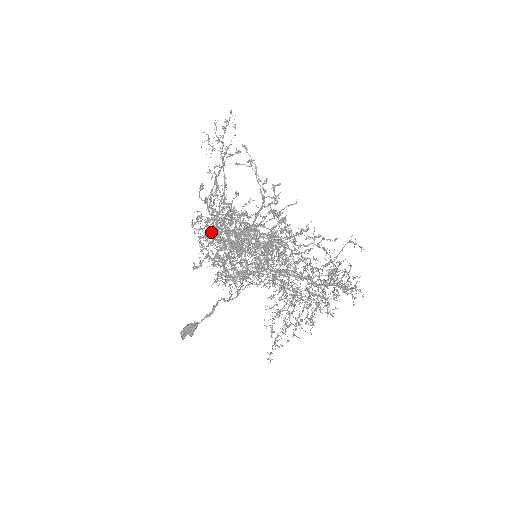
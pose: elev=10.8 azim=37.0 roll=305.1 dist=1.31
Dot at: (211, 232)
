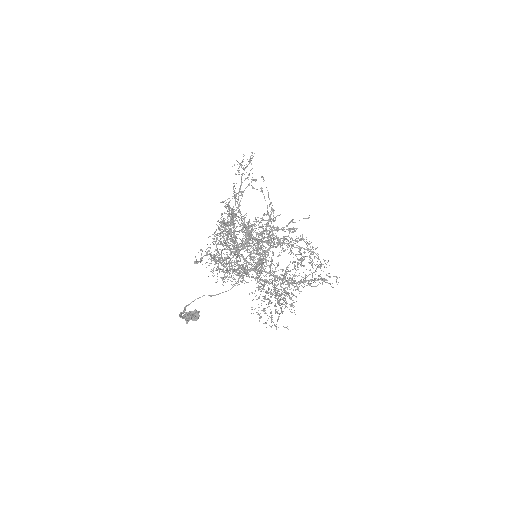
Dot at: (227, 232)
